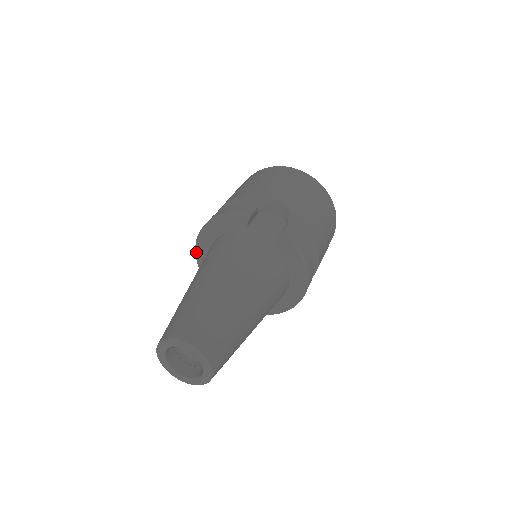
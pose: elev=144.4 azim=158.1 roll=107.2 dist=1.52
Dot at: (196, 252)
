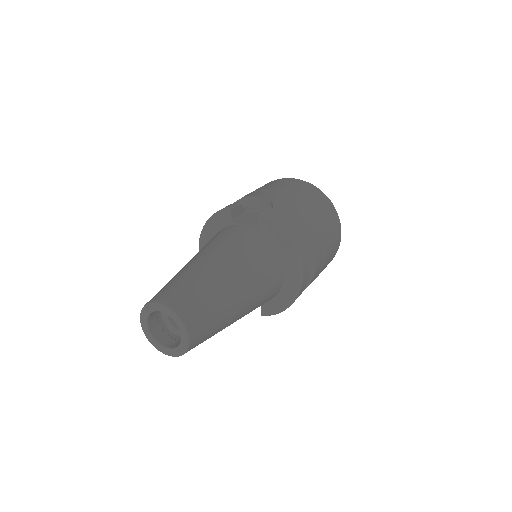
Dot at: occluded
